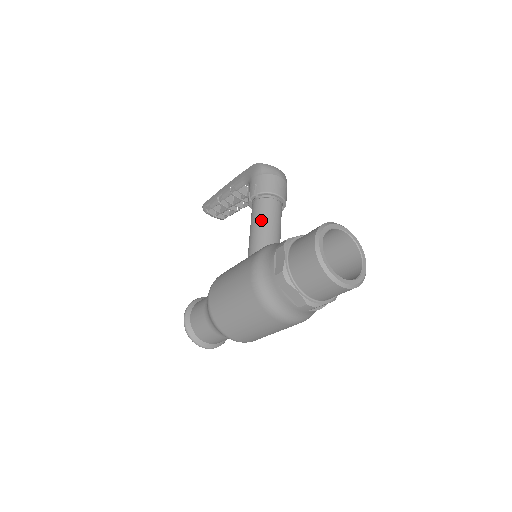
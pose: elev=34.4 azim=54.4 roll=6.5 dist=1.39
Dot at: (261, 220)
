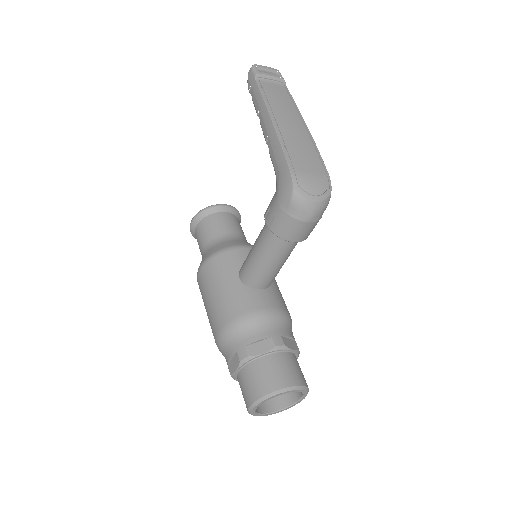
Dot at: (263, 258)
